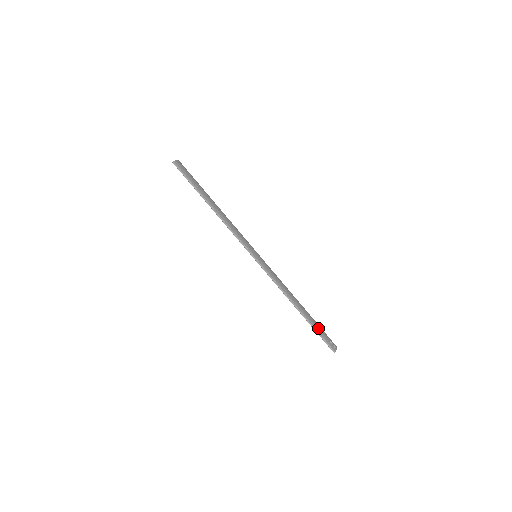
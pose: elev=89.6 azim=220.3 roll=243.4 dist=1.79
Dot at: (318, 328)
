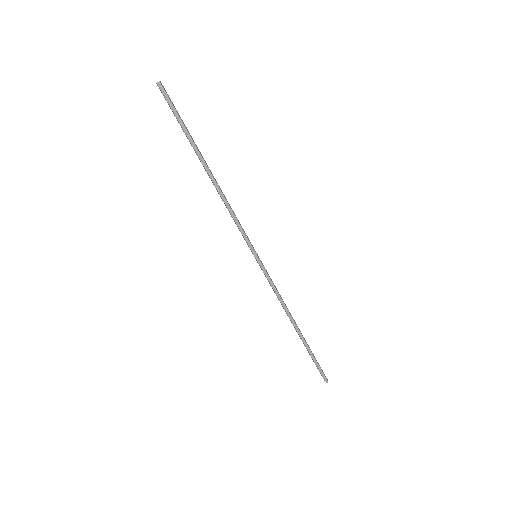
Dot at: occluded
